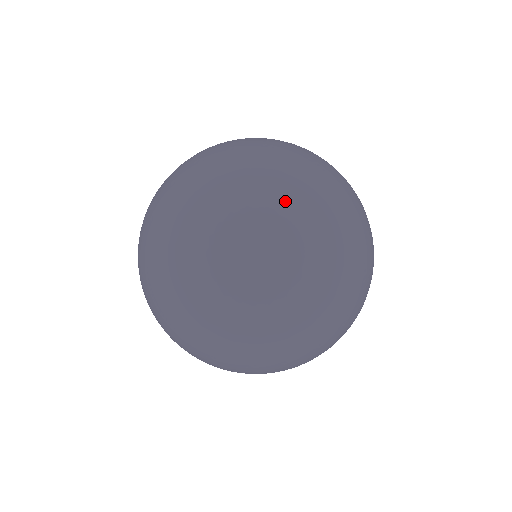
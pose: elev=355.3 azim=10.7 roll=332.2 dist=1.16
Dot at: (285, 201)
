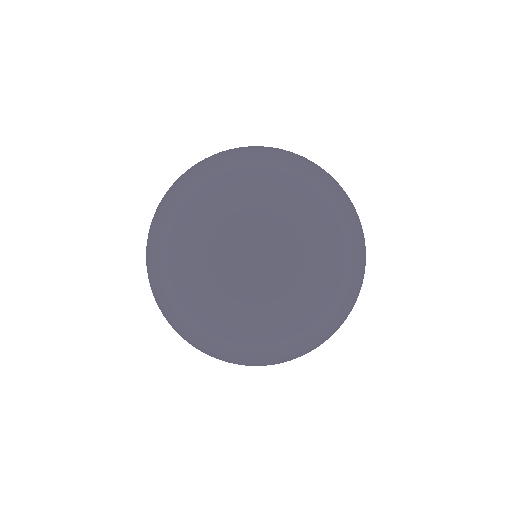
Dot at: (335, 276)
